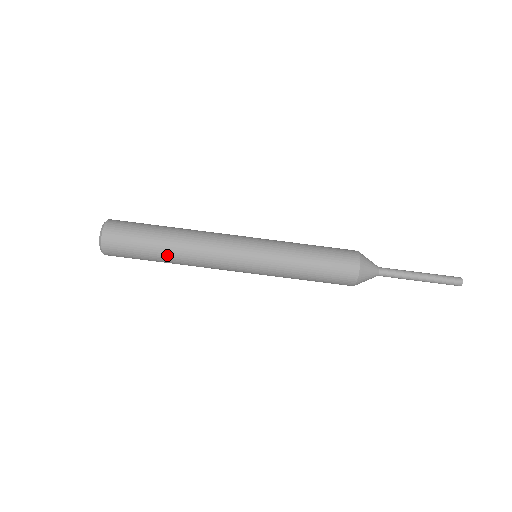
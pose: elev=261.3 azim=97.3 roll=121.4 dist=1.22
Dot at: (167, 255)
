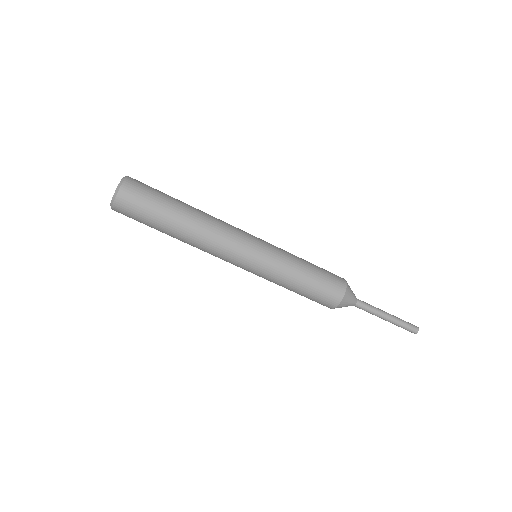
Dot at: (177, 231)
